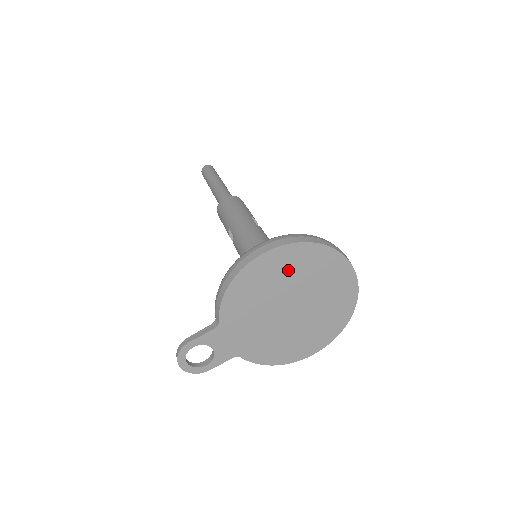
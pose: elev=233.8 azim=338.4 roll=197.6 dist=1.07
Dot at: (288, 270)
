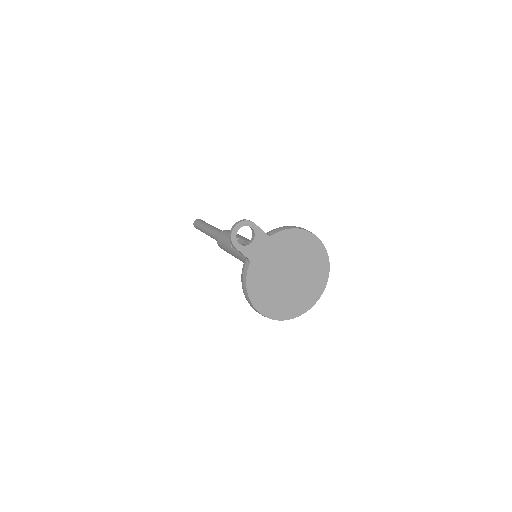
Dot at: (312, 258)
